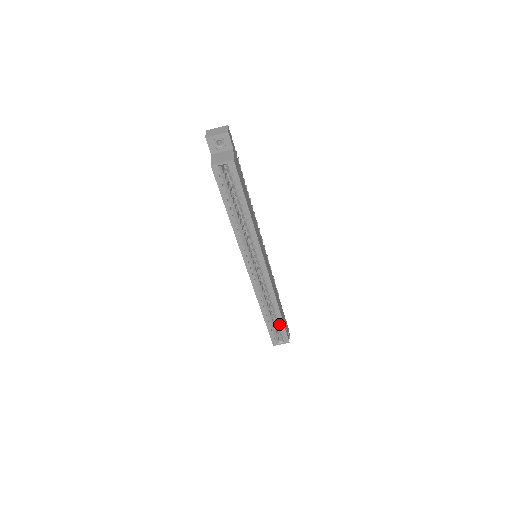
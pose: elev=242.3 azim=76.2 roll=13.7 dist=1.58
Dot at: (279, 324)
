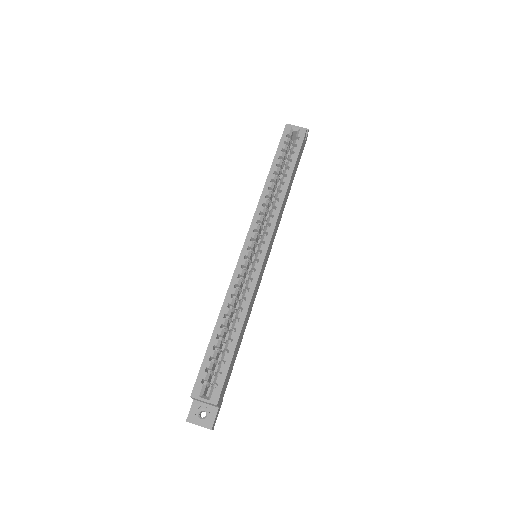
Dot at: (226, 353)
